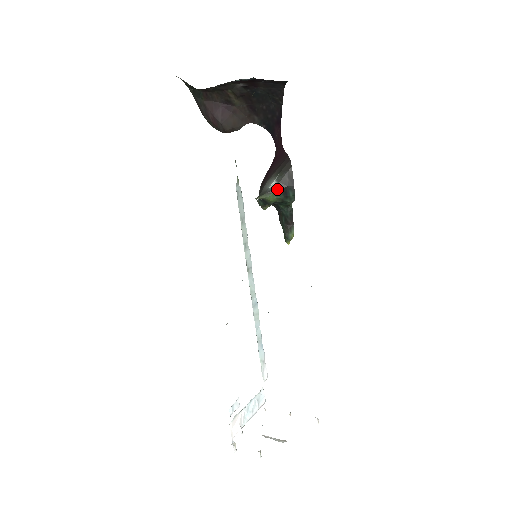
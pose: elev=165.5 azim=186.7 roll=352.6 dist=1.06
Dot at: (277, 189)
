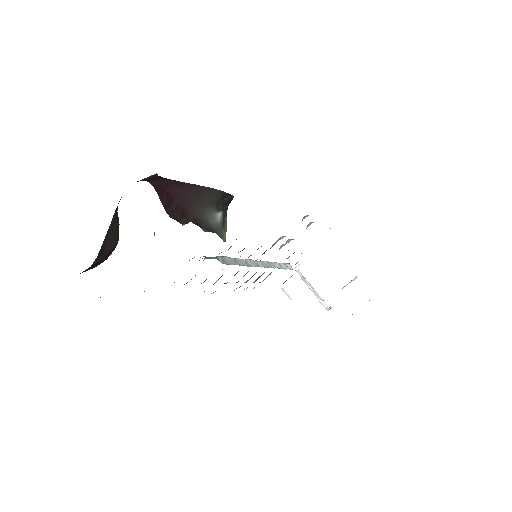
Dot at: (225, 214)
